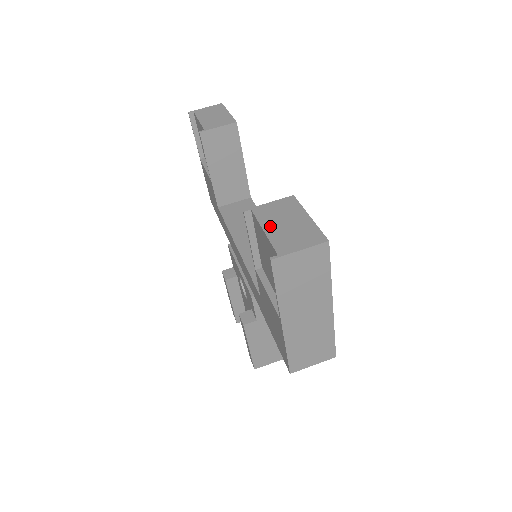
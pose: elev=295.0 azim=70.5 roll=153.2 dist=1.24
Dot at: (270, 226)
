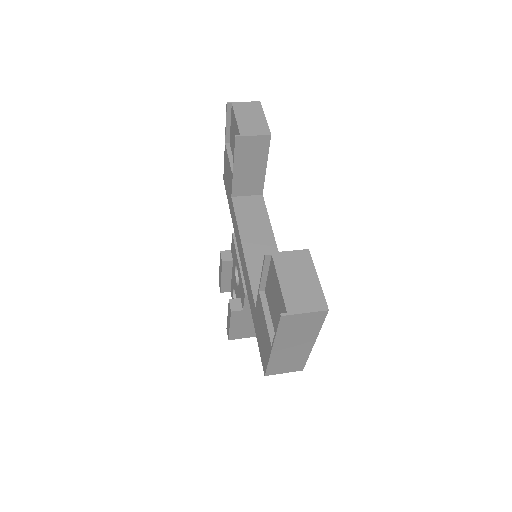
Dot at: (285, 279)
